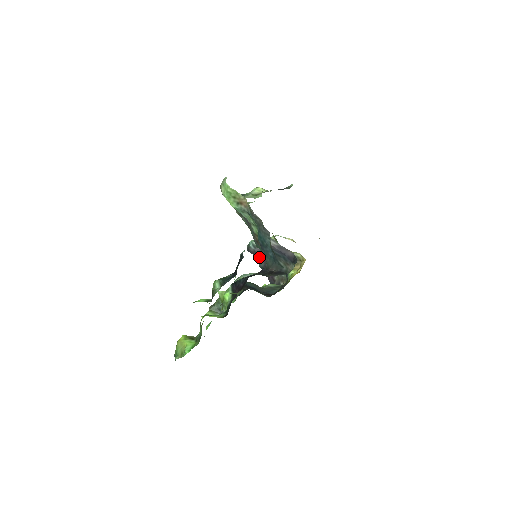
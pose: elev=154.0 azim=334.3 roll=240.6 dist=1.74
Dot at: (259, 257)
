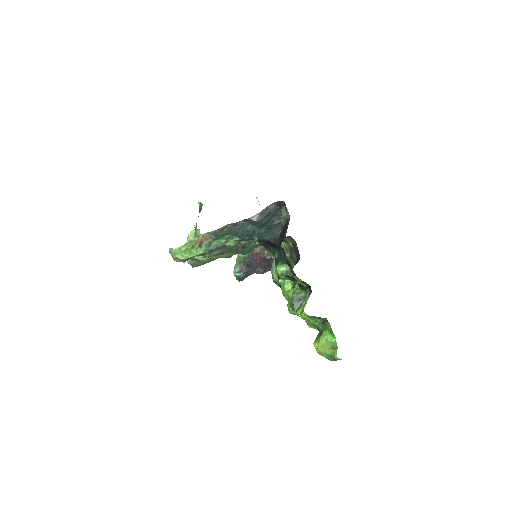
Dot at: (252, 271)
